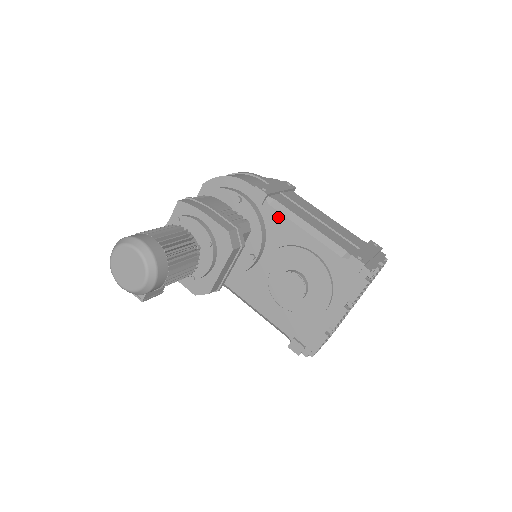
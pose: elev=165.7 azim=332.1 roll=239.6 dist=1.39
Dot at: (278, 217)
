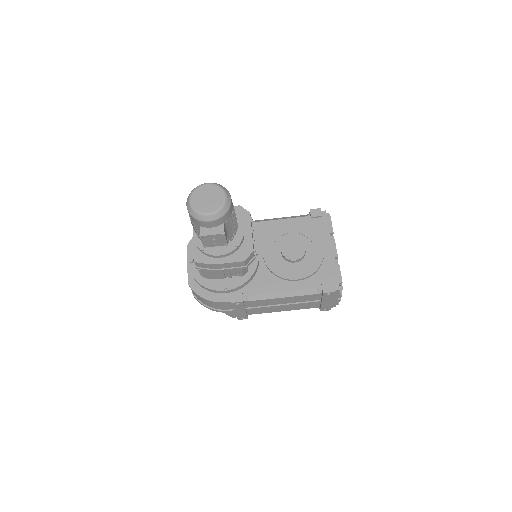
Dot at: occluded
